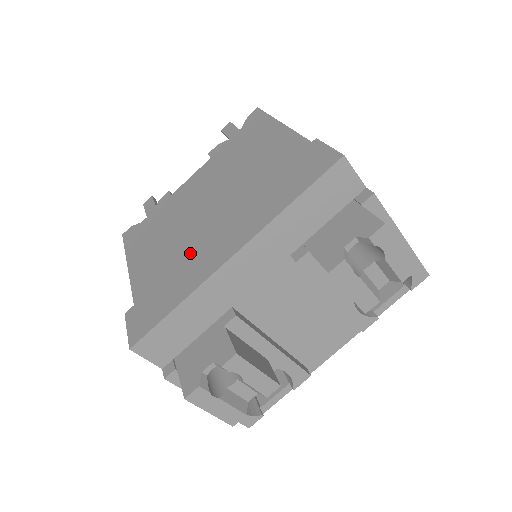
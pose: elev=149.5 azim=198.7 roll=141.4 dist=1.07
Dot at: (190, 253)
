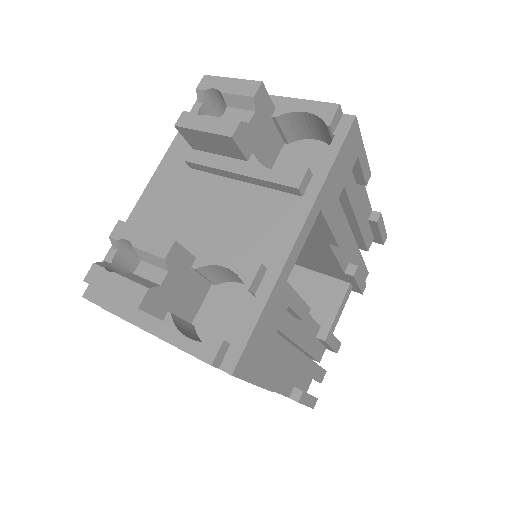
Dot at: occluded
